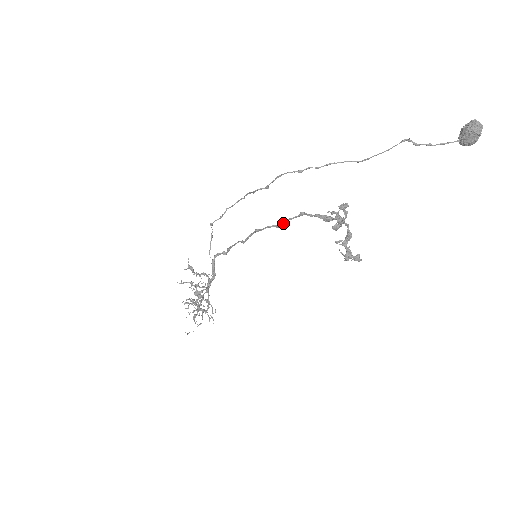
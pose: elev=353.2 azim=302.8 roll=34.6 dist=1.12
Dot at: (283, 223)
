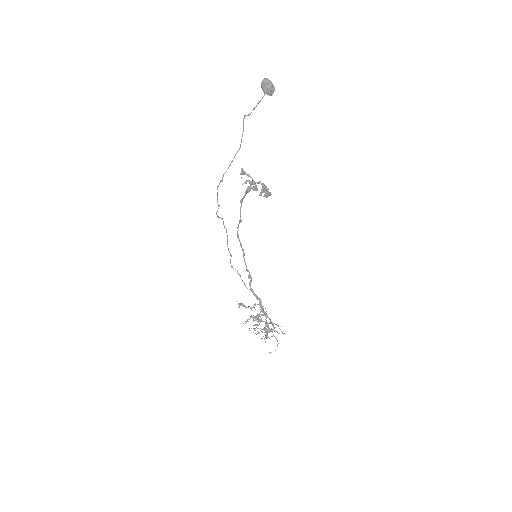
Dot at: (240, 216)
